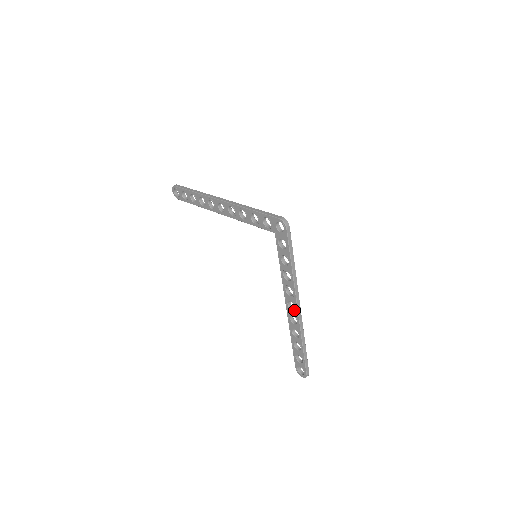
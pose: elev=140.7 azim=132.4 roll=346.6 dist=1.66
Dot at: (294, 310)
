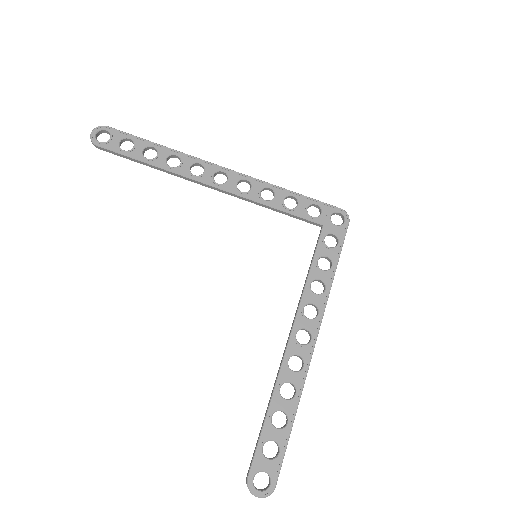
Dot at: (307, 343)
